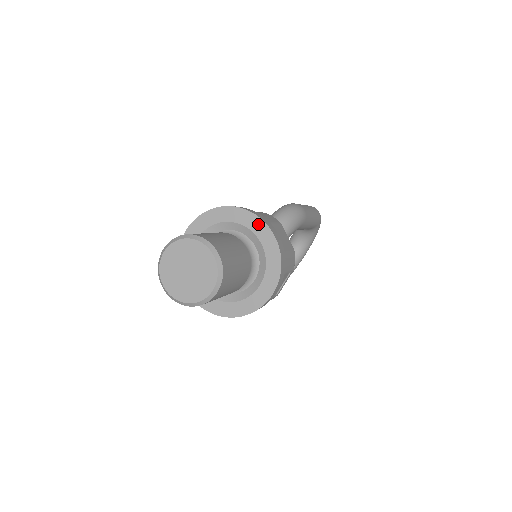
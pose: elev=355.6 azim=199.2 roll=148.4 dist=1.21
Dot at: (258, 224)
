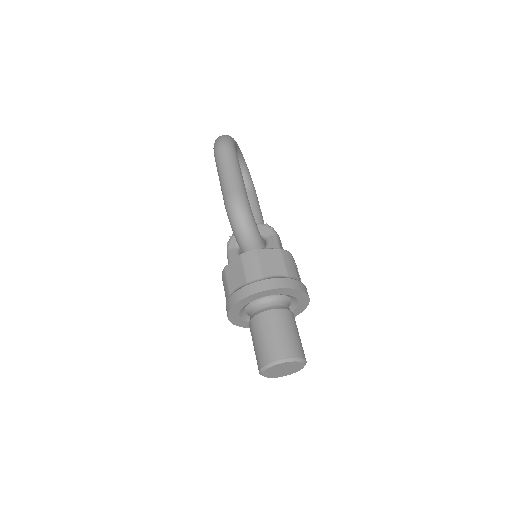
Dot at: (264, 293)
